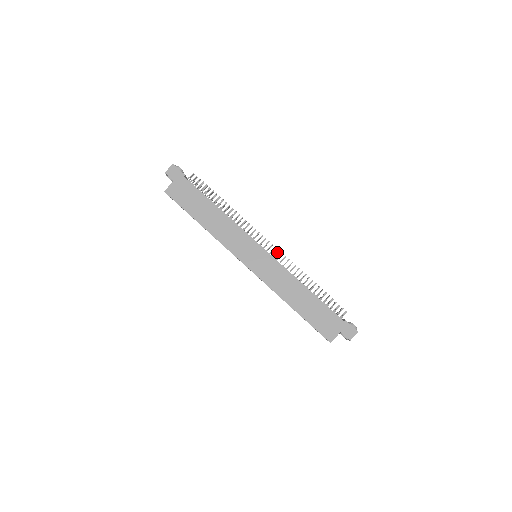
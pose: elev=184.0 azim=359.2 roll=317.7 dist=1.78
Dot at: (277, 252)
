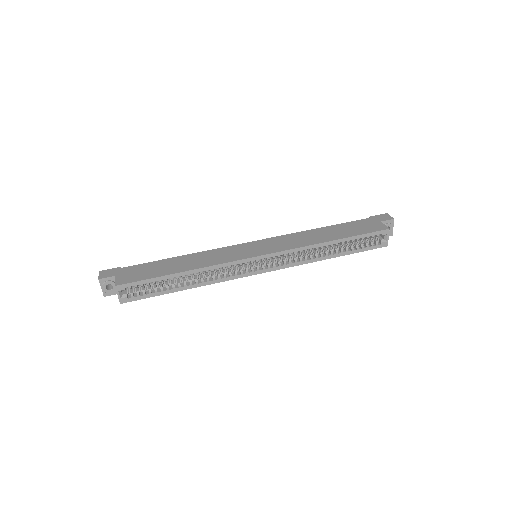
Dot at: occluded
